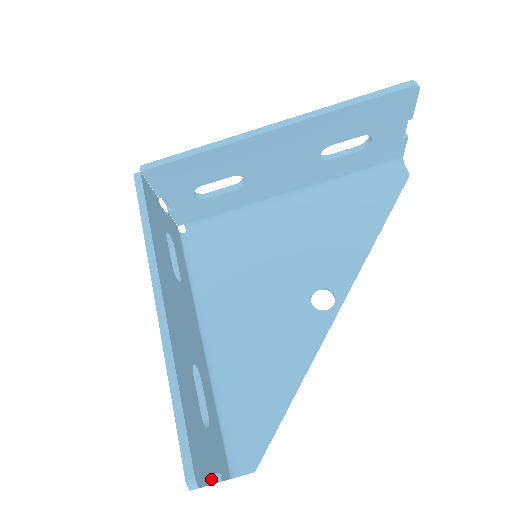
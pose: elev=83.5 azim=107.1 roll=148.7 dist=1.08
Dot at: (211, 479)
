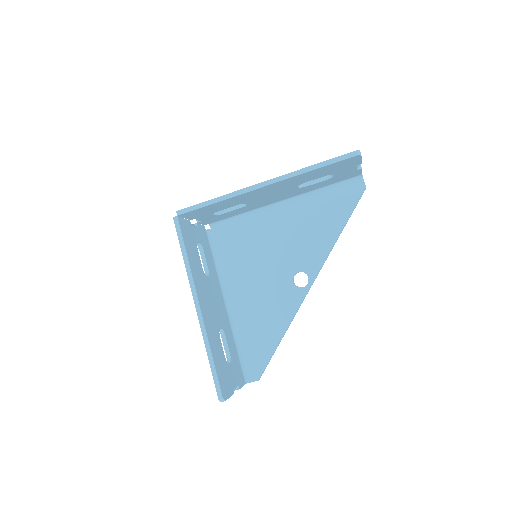
Dot at: (232, 392)
